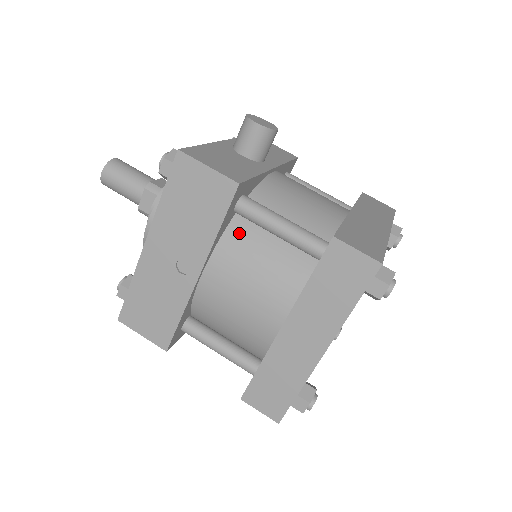
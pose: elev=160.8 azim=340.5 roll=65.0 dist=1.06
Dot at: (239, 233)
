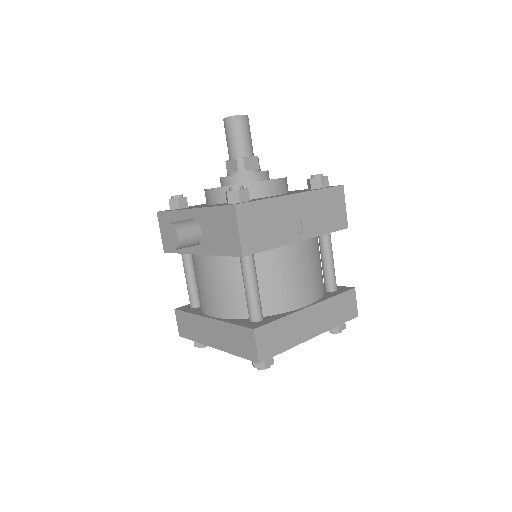
Dot at: (317, 243)
